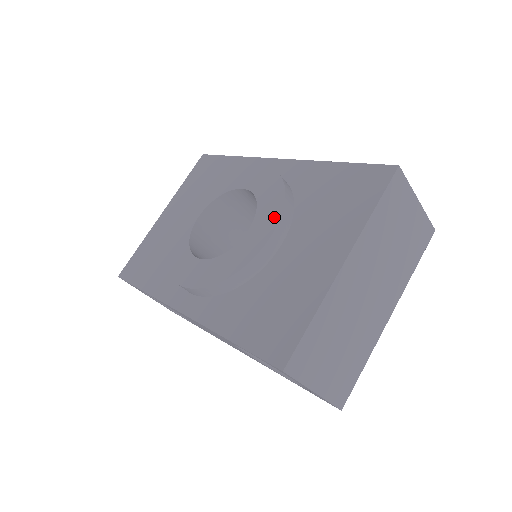
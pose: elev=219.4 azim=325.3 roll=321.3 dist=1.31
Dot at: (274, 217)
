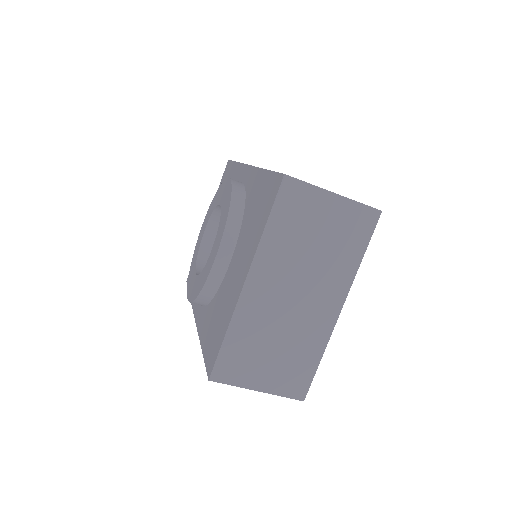
Dot at: (220, 237)
